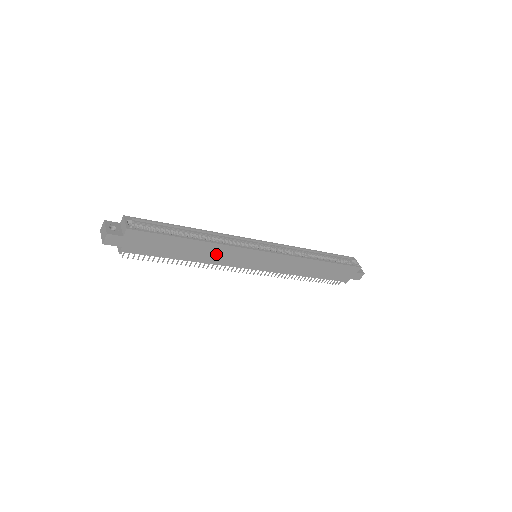
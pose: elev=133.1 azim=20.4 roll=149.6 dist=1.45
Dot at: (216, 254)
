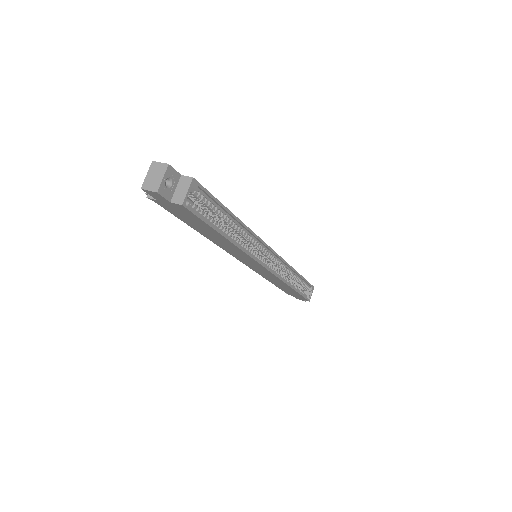
Dot at: (230, 247)
